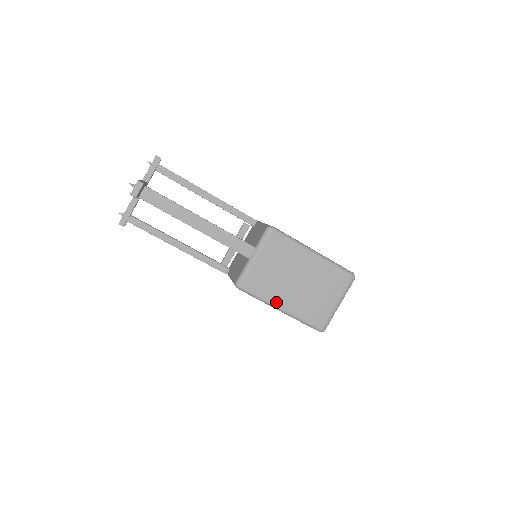
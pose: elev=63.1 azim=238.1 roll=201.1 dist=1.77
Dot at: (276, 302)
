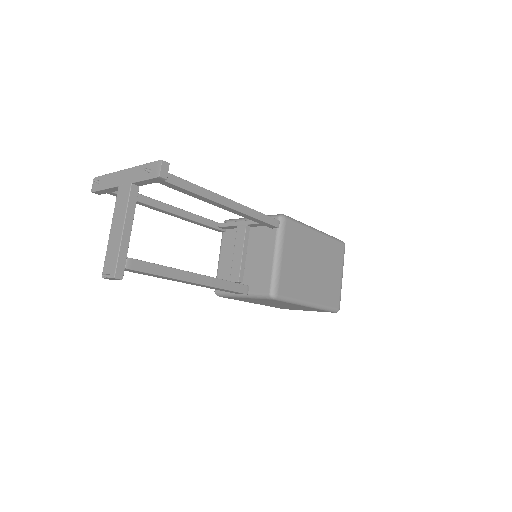
Dot at: (250, 302)
